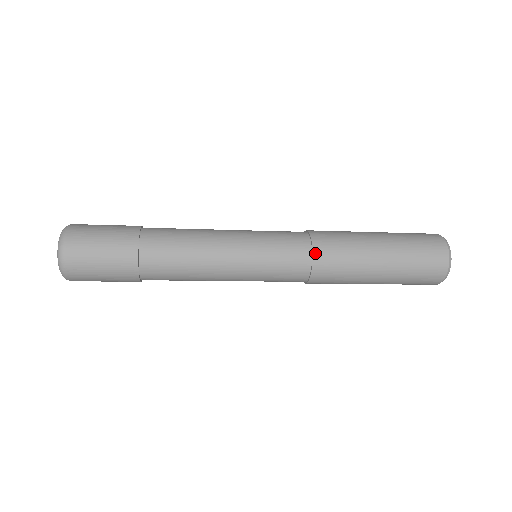
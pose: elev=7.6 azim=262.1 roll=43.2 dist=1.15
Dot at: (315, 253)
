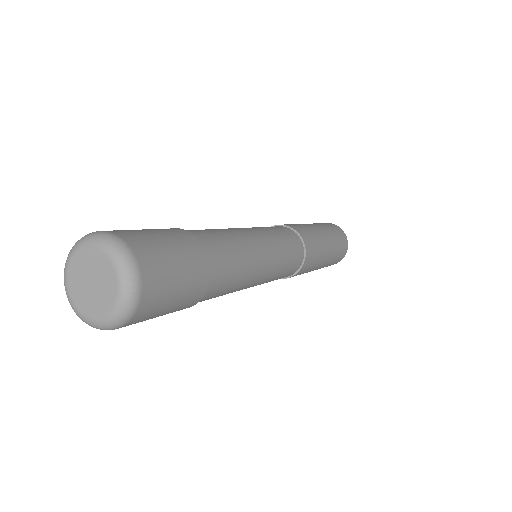
Dot at: (301, 235)
